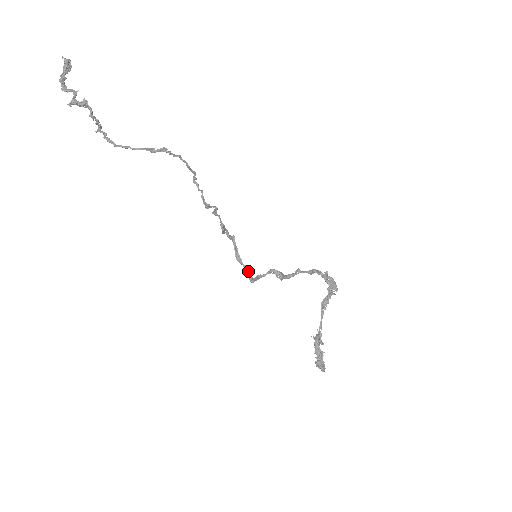
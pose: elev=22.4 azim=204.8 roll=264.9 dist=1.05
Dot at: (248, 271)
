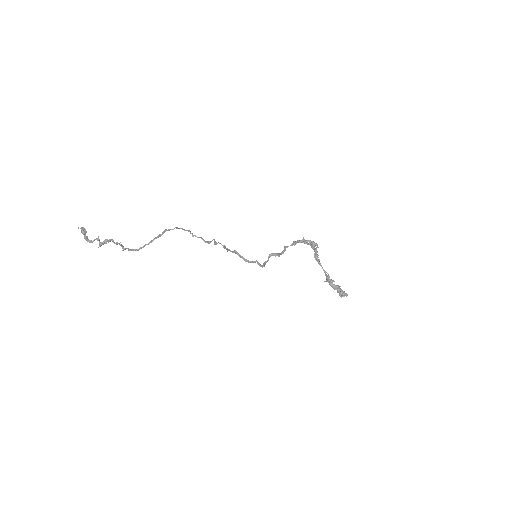
Dot at: (257, 263)
